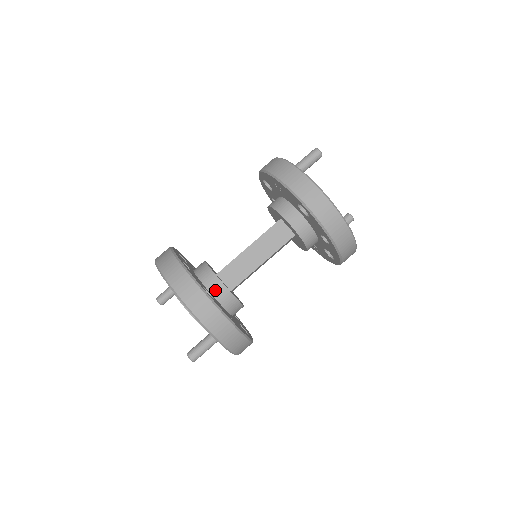
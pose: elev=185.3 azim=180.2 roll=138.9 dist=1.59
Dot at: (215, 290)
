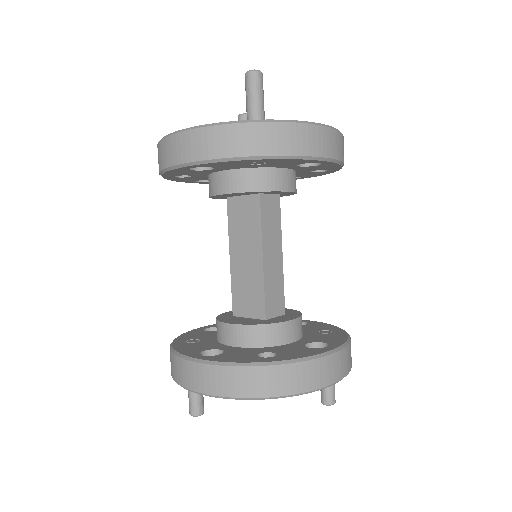
Dot at: (295, 334)
